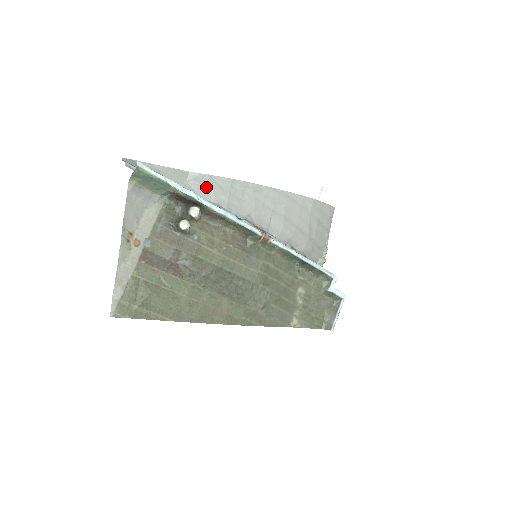
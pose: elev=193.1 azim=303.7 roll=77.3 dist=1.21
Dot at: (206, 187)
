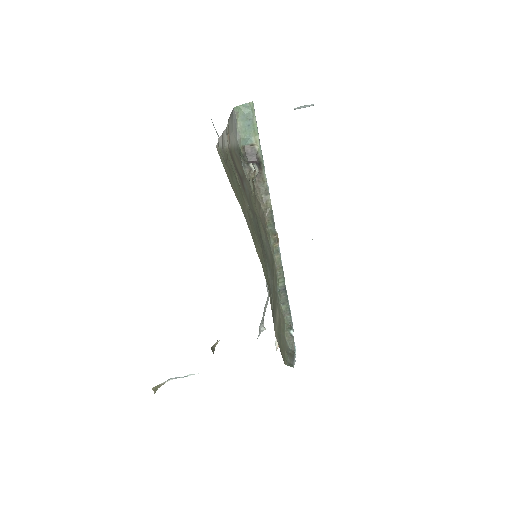
Dot at: occluded
